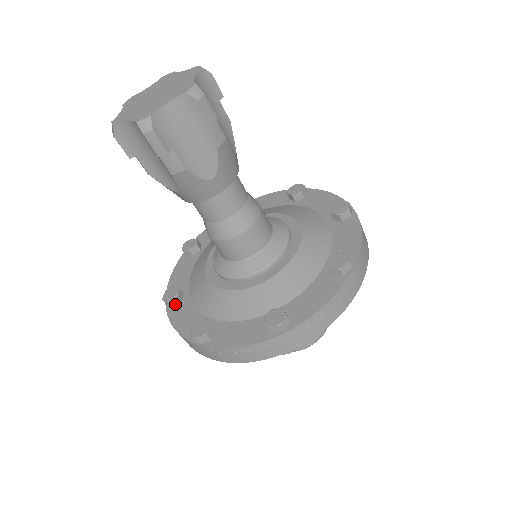
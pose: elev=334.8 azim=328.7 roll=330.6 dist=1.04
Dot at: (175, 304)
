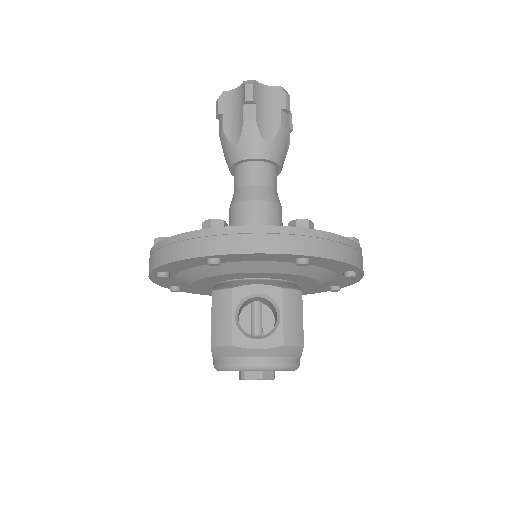
Dot at: occluded
